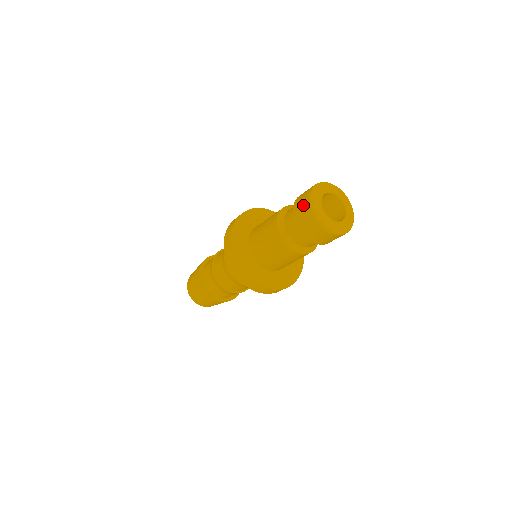
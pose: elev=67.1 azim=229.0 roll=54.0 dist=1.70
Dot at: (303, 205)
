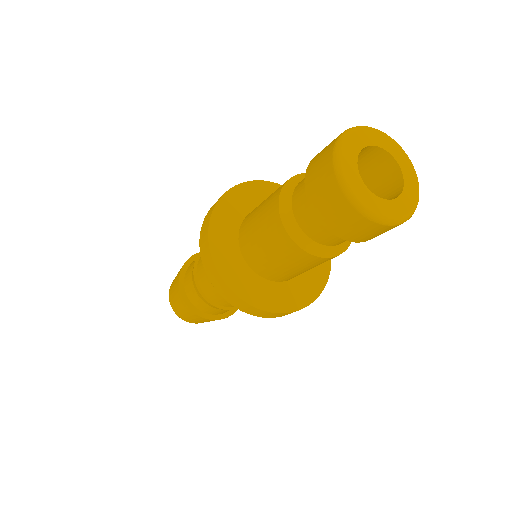
Dot at: (322, 163)
